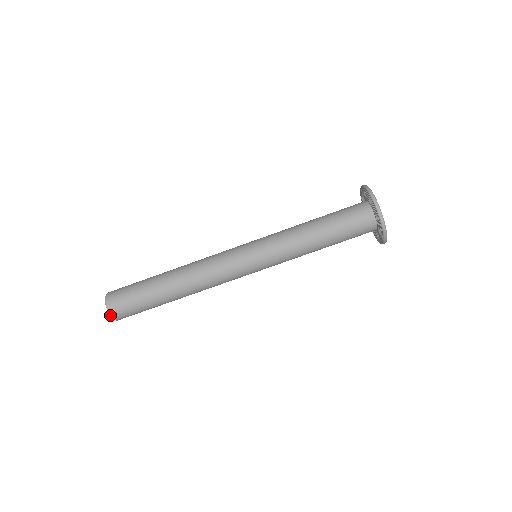
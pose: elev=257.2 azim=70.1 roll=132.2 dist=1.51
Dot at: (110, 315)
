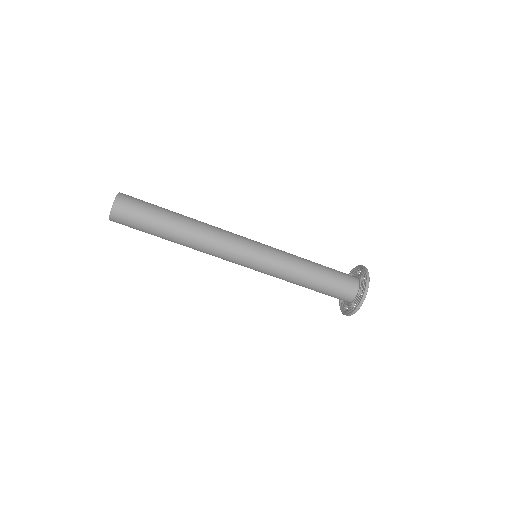
Dot at: (109, 219)
